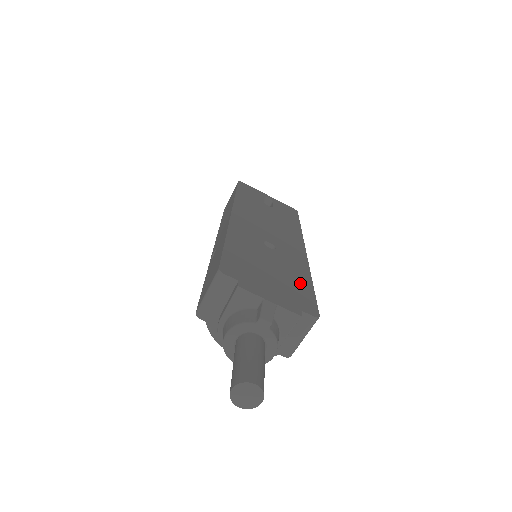
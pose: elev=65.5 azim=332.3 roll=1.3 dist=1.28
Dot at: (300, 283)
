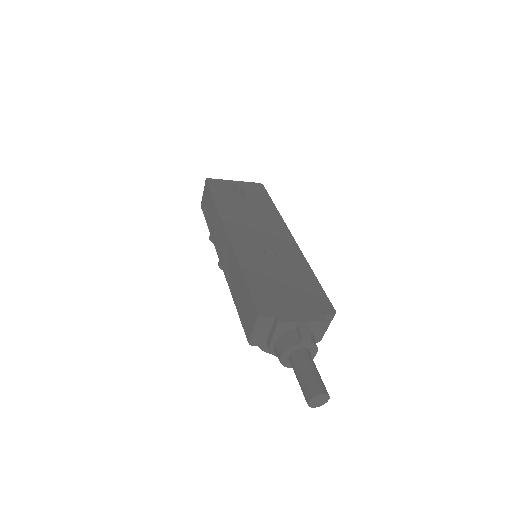
Dot at: (309, 284)
